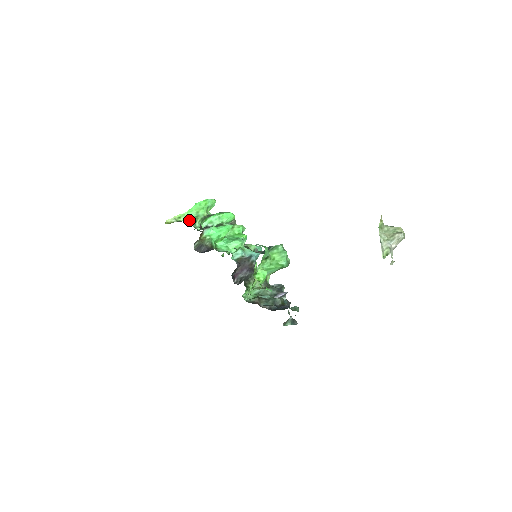
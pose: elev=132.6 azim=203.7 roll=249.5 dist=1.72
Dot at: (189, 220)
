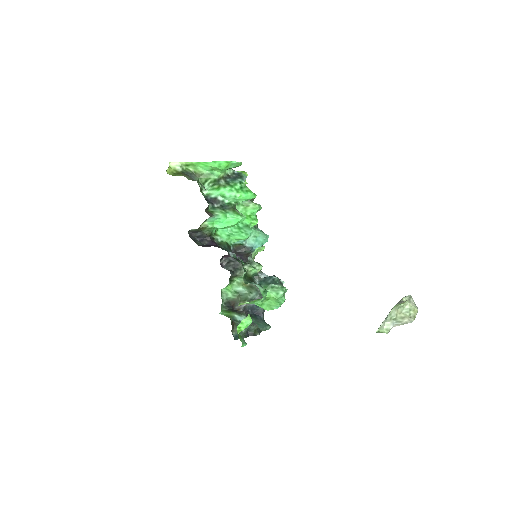
Dot at: (198, 175)
